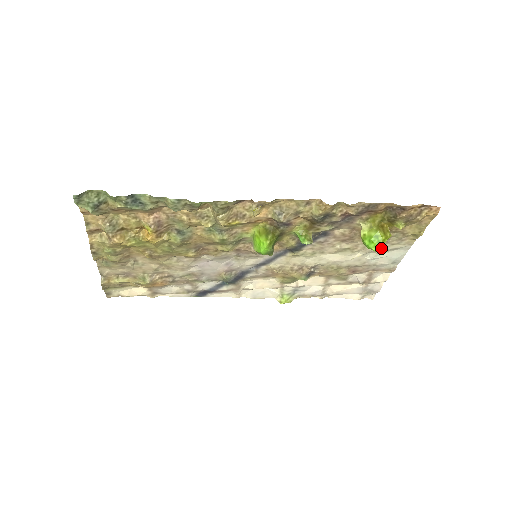
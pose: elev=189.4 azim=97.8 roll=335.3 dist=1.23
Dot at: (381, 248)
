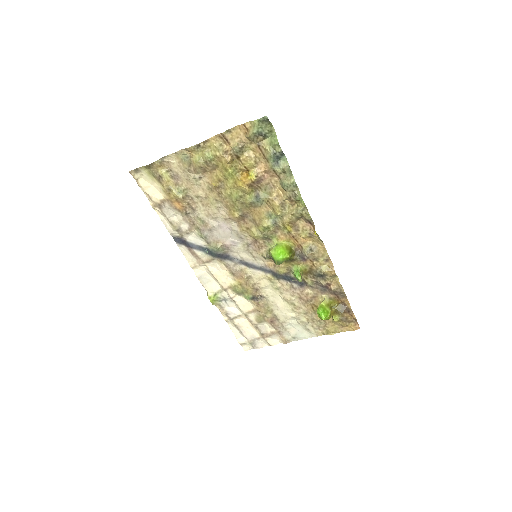
Dot at: (305, 322)
